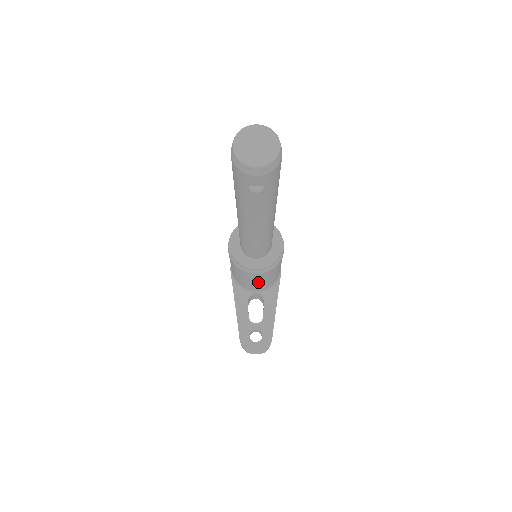
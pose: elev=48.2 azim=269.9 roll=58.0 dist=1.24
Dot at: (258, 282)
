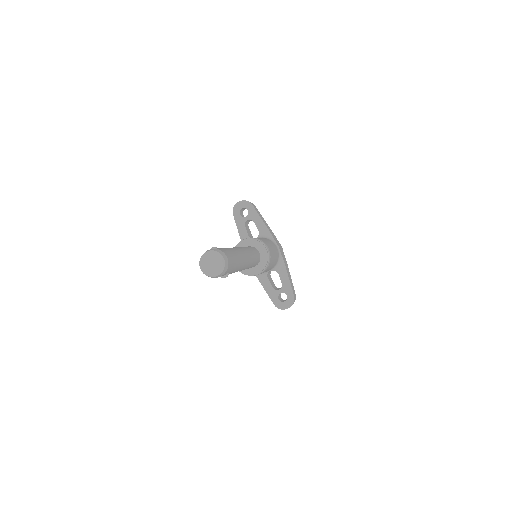
Dot at: occluded
